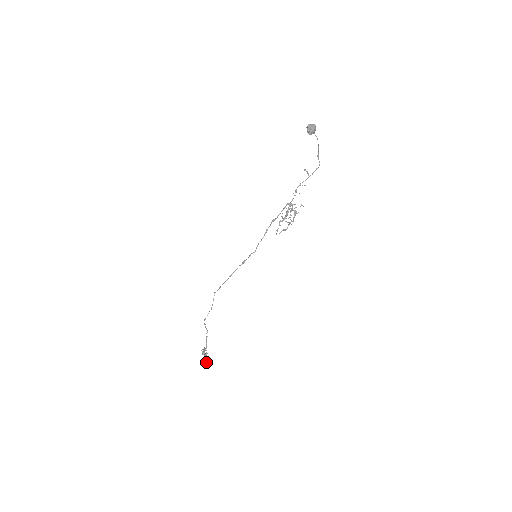
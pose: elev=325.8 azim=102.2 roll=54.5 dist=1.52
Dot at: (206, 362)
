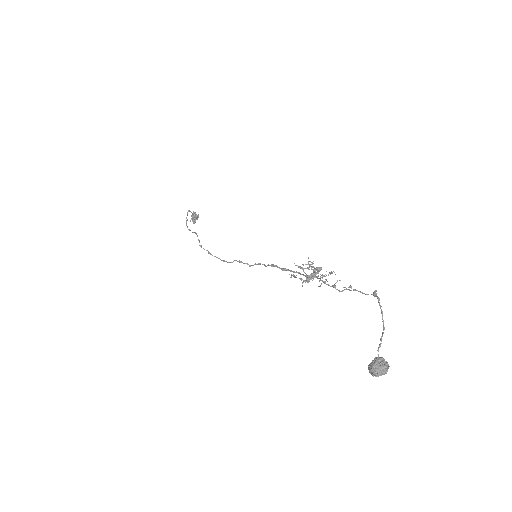
Dot at: occluded
